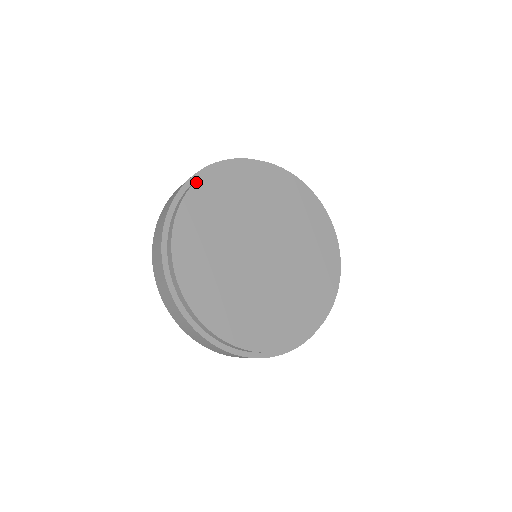
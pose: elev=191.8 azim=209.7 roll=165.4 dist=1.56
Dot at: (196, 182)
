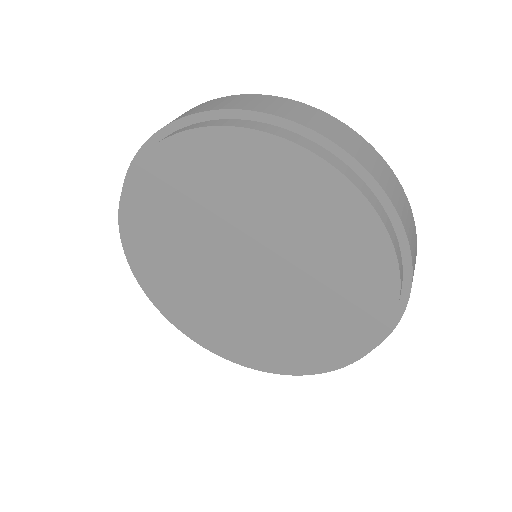
Dot at: (119, 221)
